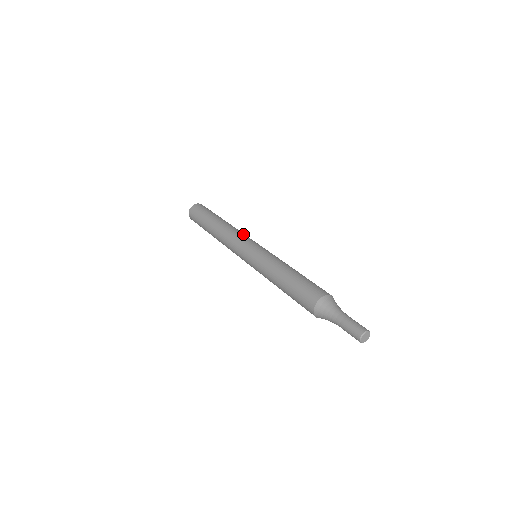
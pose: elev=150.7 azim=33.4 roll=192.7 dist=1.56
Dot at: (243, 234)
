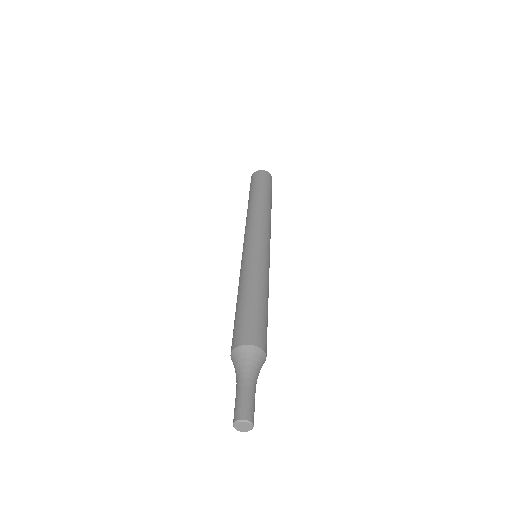
Dot at: (266, 226)
